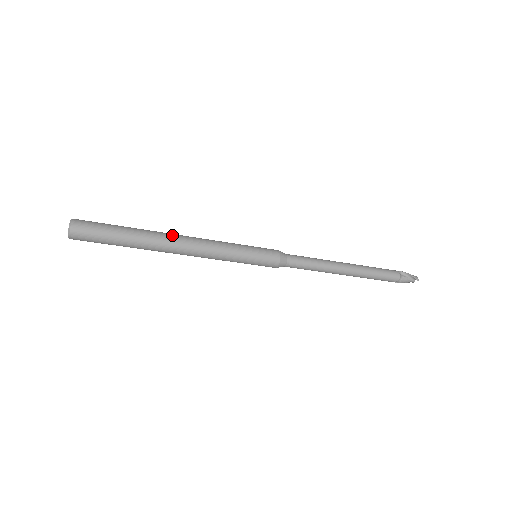
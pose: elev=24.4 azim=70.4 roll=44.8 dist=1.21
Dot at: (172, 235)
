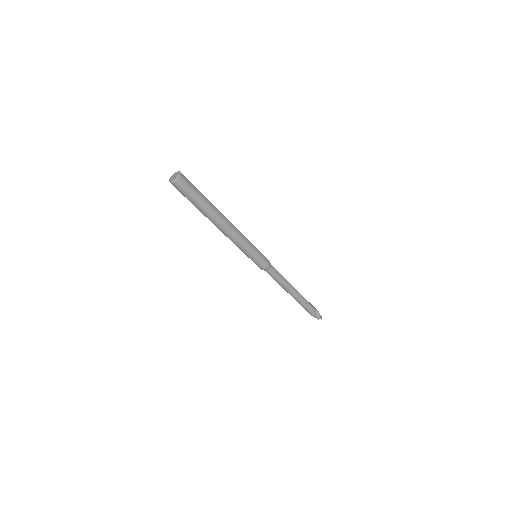
Dot at: (225, 217)
